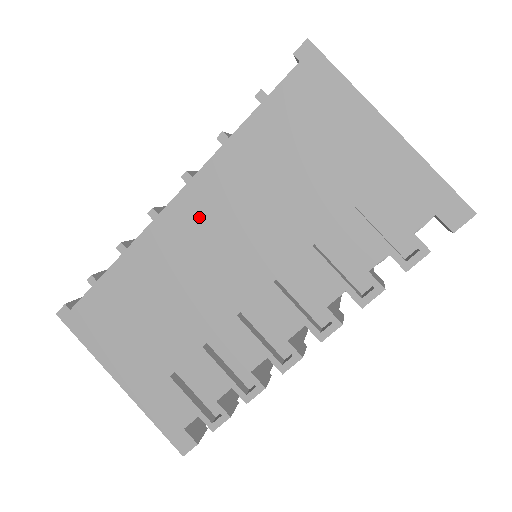
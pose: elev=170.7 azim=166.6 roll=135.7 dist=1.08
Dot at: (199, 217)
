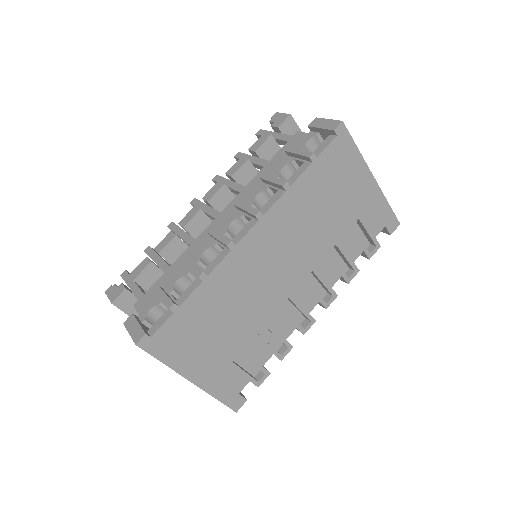
Dot at: (265, 244)
